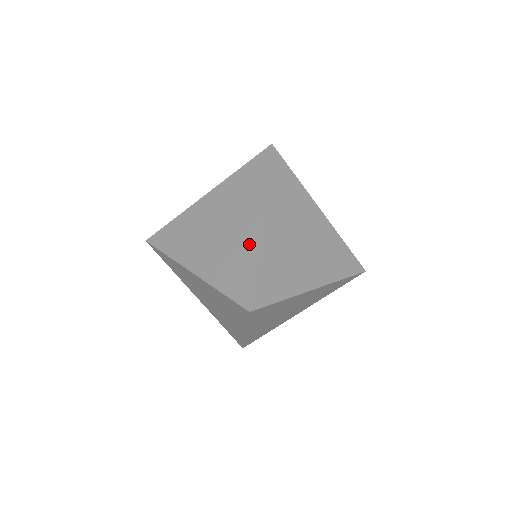
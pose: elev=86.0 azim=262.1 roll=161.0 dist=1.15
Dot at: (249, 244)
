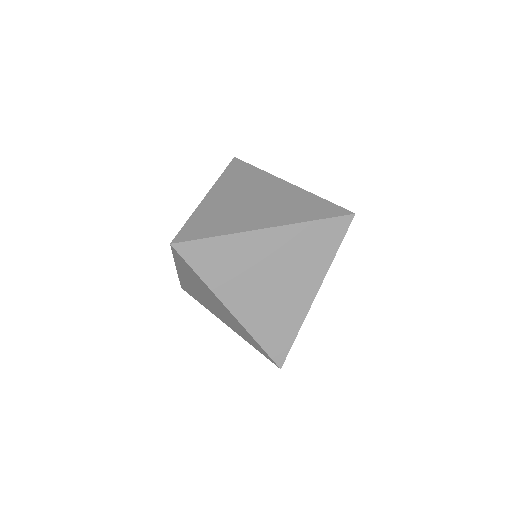
Dot at: (239, 325)
